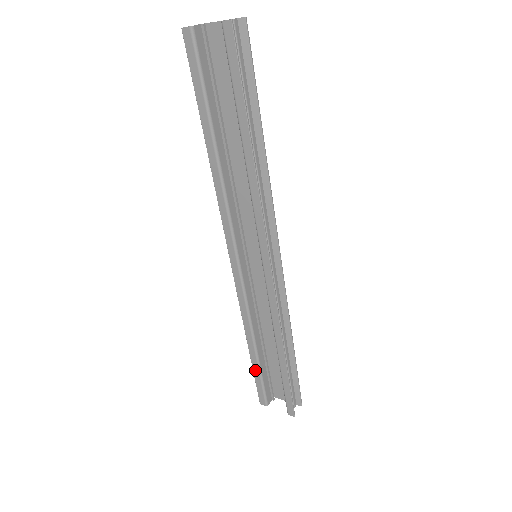
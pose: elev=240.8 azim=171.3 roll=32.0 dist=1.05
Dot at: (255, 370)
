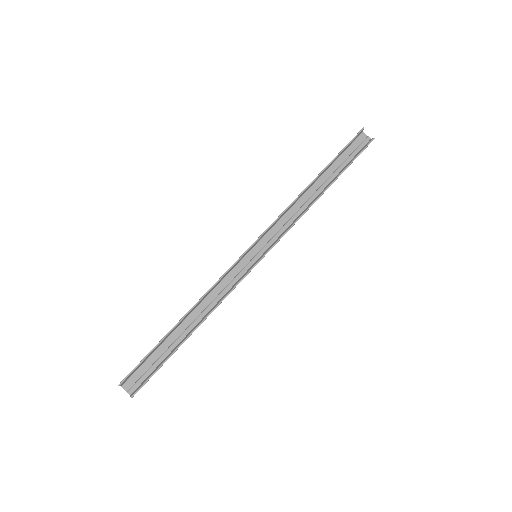
Dot at: occluded
